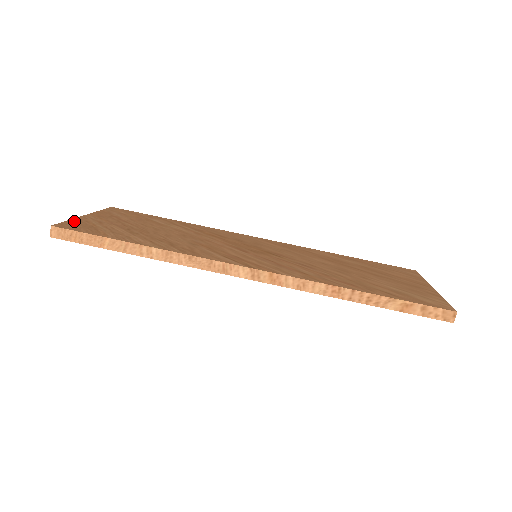
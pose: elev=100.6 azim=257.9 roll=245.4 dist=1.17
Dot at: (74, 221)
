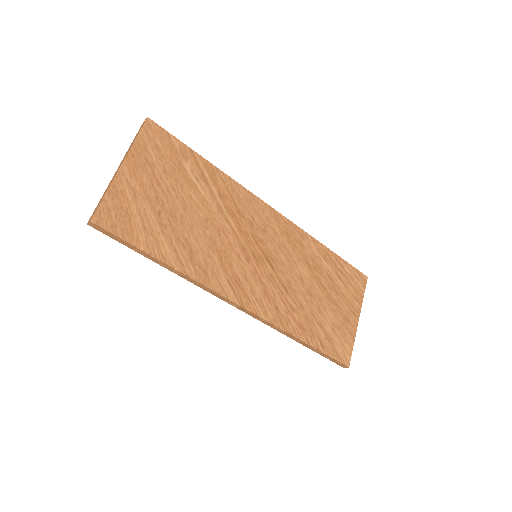
Dot at: (111, 197)
